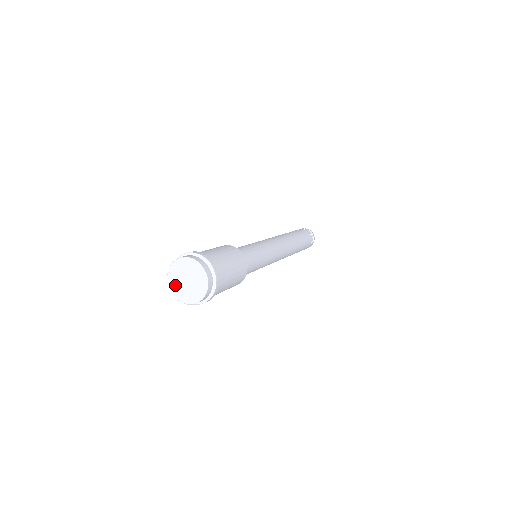
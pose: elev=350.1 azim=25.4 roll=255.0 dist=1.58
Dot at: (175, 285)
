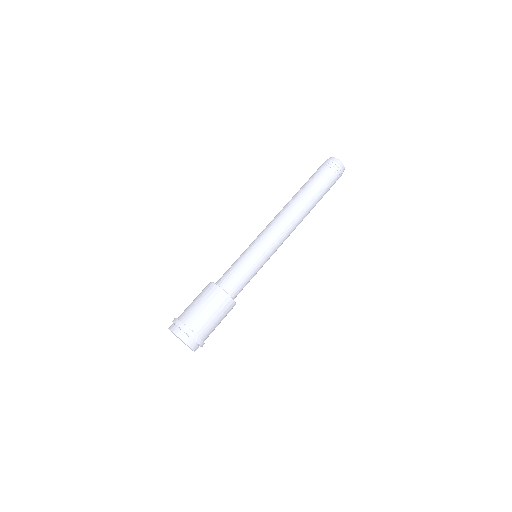
Dot at: occluded
